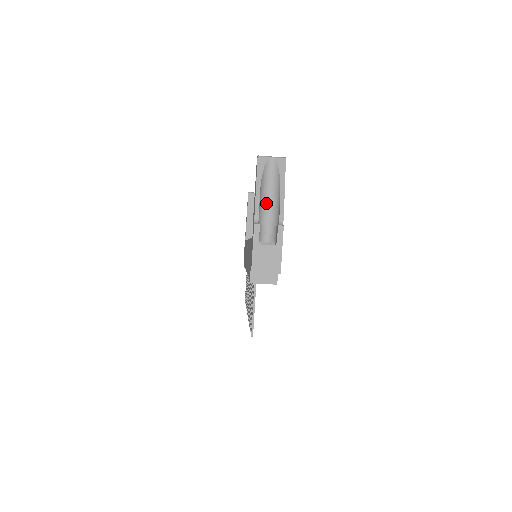
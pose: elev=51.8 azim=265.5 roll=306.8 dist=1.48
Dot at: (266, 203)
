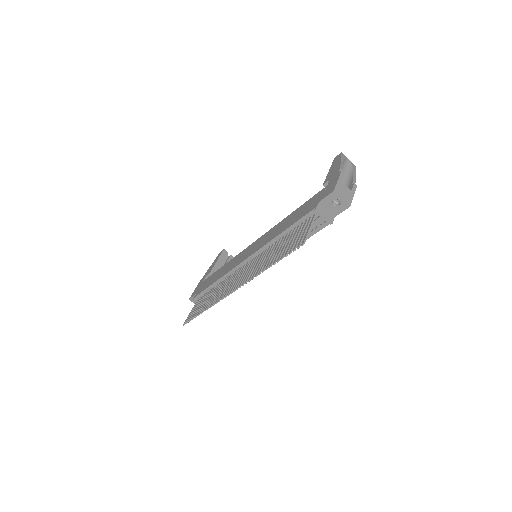
Dot at: occluded
